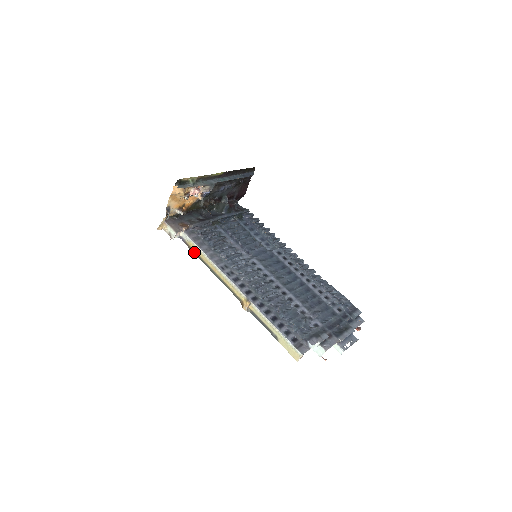
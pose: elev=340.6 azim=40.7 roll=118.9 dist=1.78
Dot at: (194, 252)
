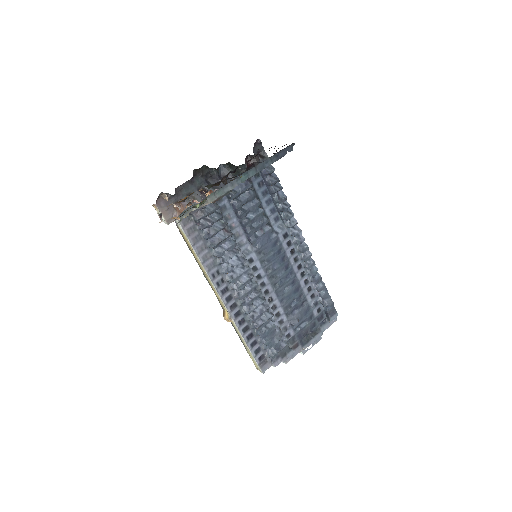
Dot at: (186, 242)
